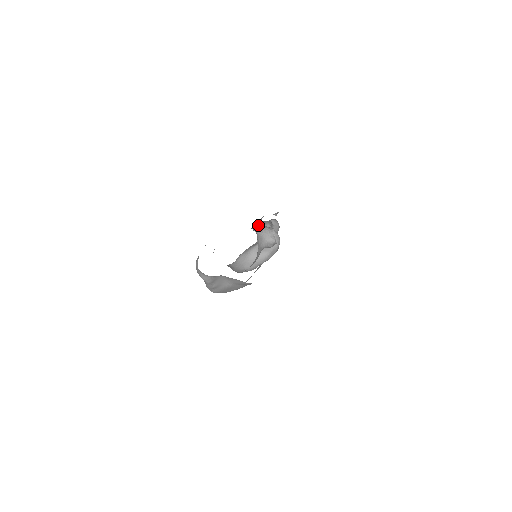
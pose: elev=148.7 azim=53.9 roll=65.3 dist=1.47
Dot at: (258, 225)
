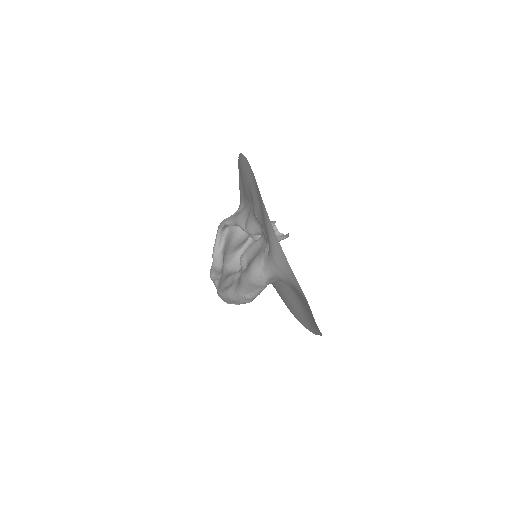
Dot at: occluded
